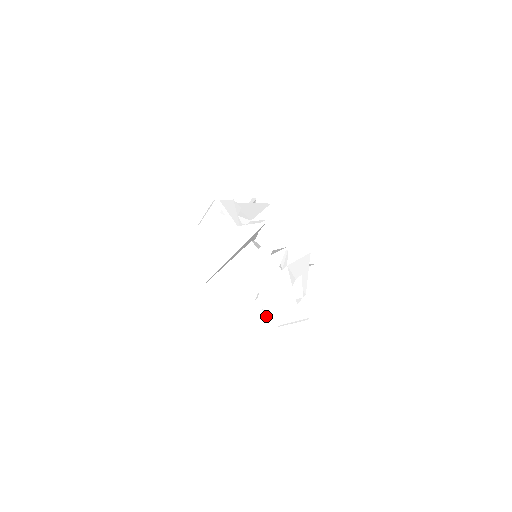
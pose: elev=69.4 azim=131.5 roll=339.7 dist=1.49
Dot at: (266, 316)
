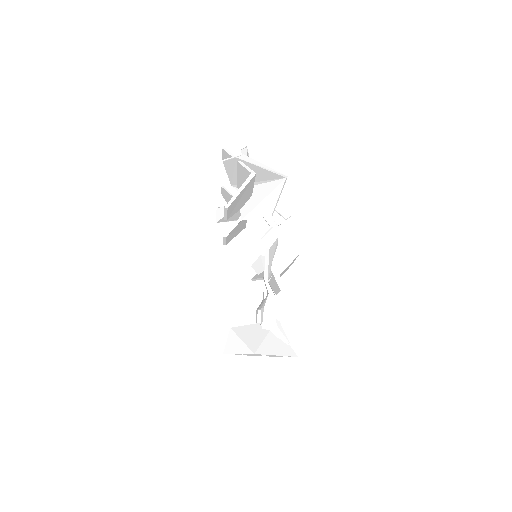
Dot at: (217, 222)
